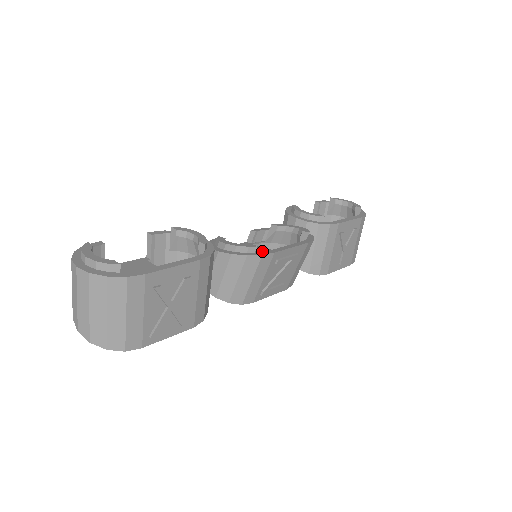
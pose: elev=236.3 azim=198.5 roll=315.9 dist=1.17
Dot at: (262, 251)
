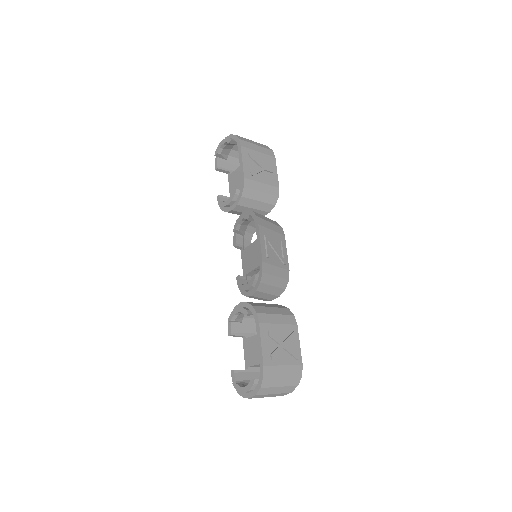
Dot at: (253, 251)
